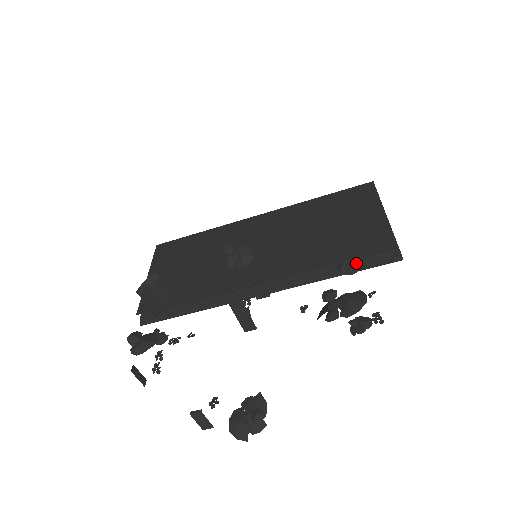
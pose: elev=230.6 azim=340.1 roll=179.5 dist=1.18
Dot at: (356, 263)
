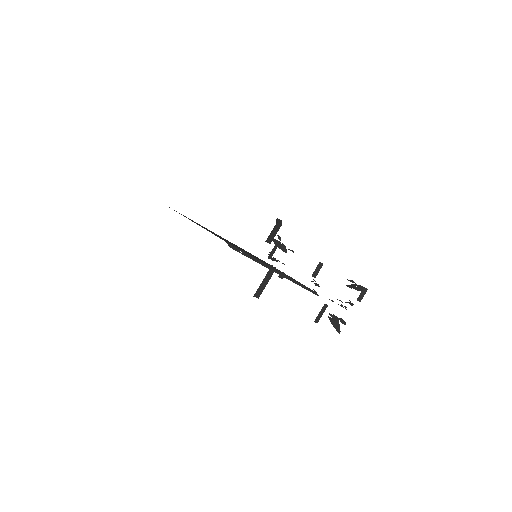
Dot at: (306, 287)
